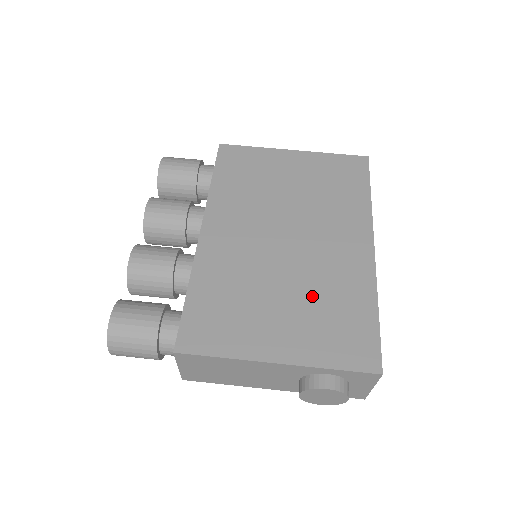
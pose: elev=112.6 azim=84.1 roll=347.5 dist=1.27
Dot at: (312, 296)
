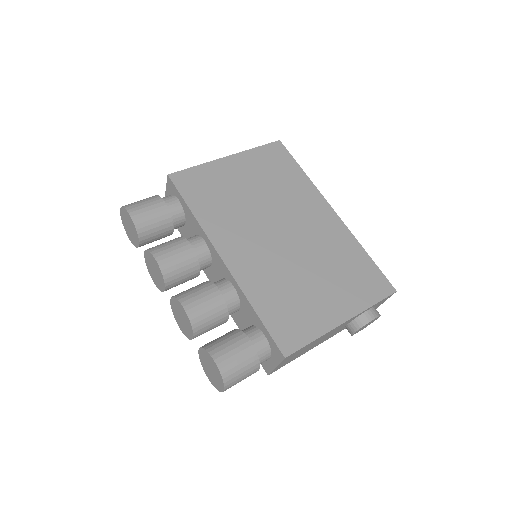
Dot at: (328, 265)
